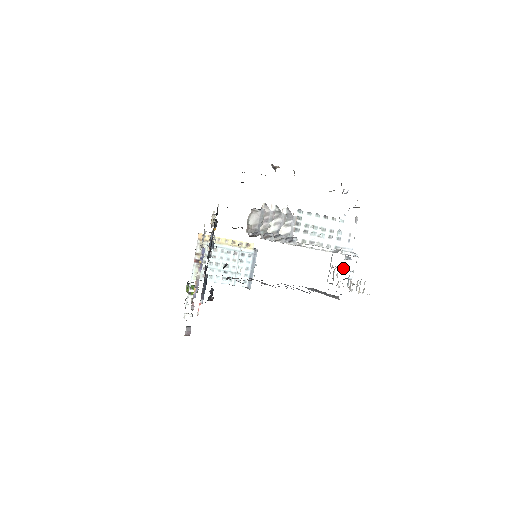
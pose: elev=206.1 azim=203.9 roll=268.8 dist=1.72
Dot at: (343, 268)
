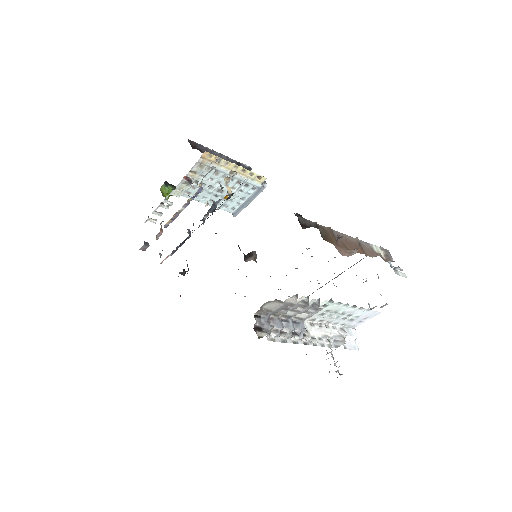
Dot at: occluded
